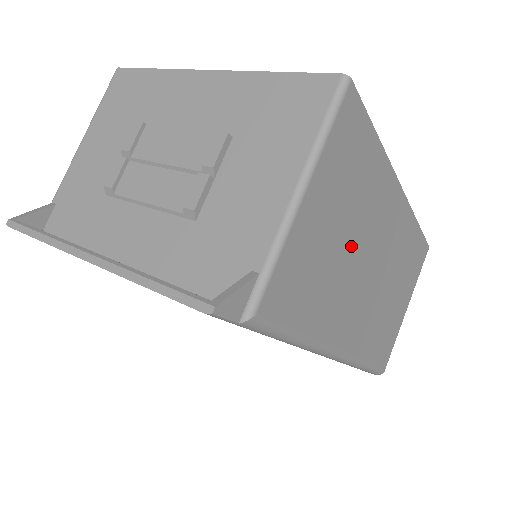
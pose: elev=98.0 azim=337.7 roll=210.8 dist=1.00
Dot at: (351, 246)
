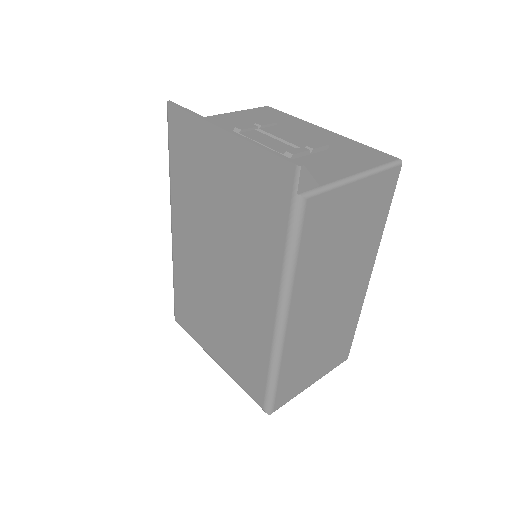
Dot at: (341, 255)
